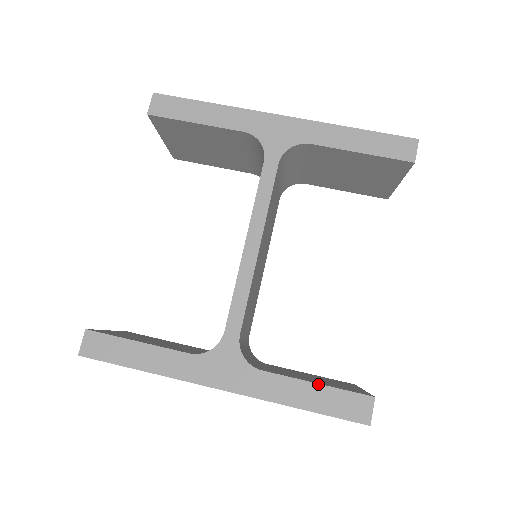
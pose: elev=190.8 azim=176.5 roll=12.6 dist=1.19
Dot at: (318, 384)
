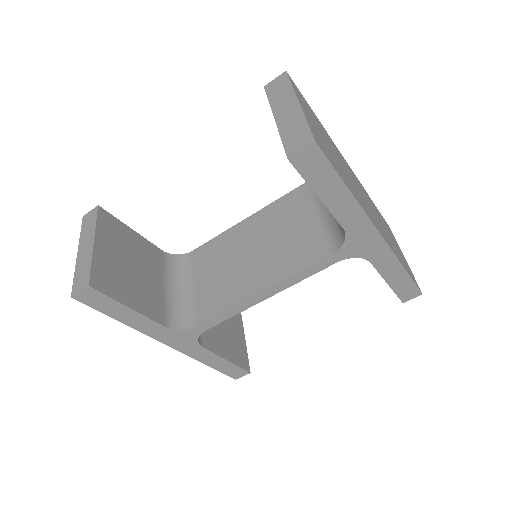
Dot at: (228, 361)
